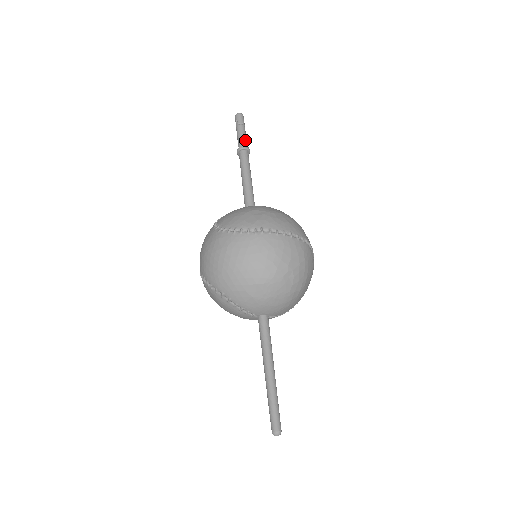
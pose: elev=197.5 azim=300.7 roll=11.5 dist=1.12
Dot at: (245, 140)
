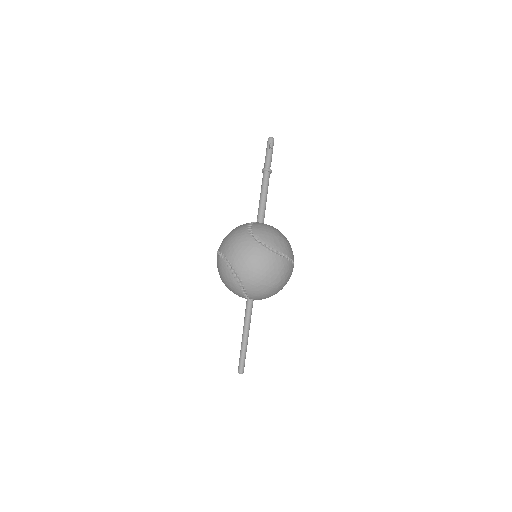
Dot at: occluded
